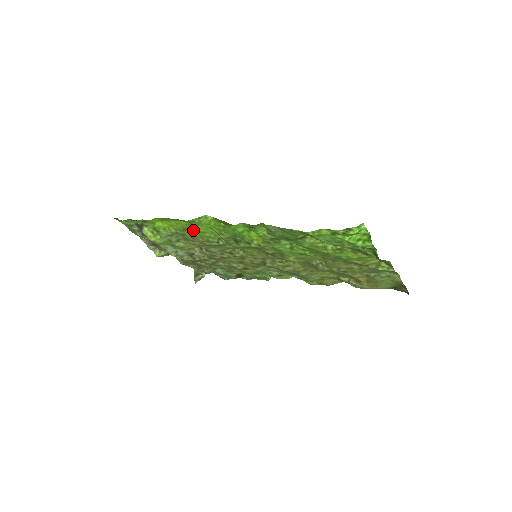
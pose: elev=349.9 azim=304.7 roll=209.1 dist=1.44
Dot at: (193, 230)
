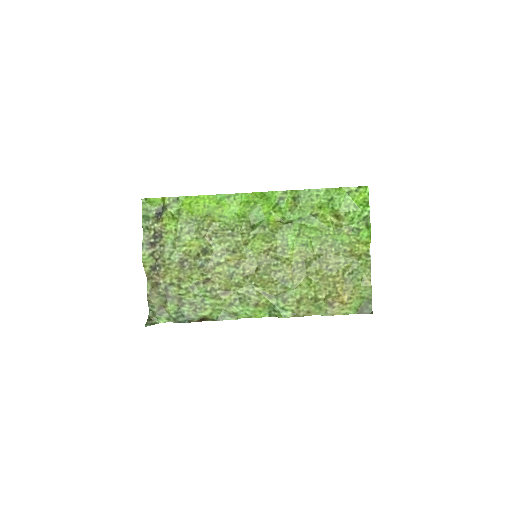
Dot at: (216, 215)
